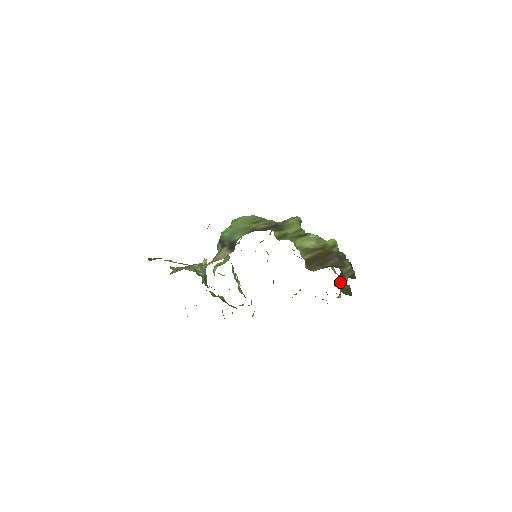
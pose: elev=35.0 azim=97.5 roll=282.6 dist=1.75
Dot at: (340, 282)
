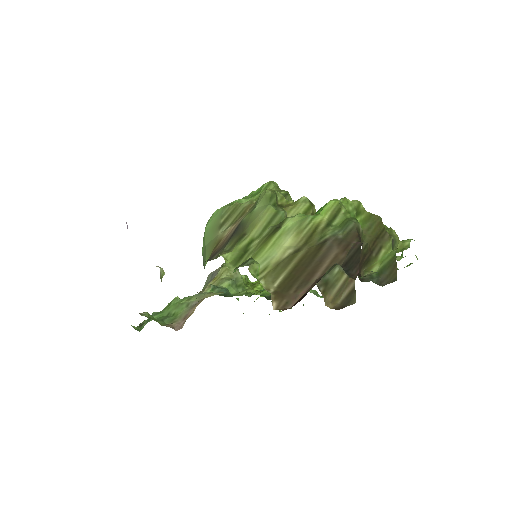
Dot at: (374, 259)
